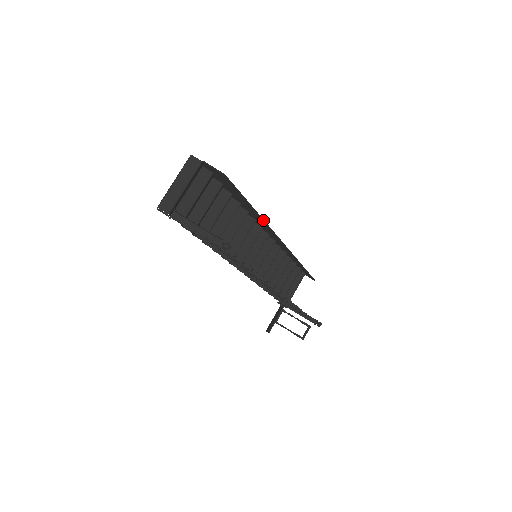
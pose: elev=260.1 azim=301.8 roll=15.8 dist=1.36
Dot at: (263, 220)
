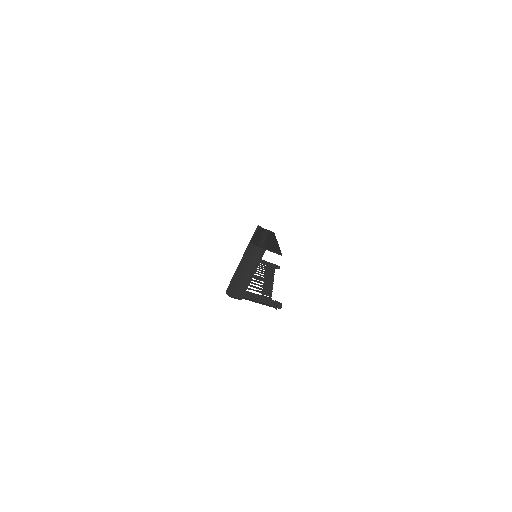
Dot at: occluded
